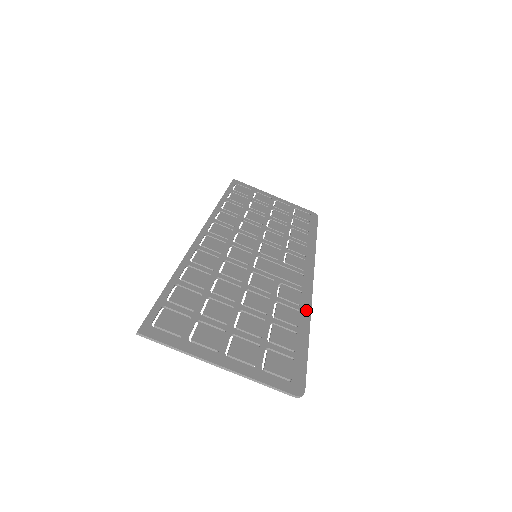
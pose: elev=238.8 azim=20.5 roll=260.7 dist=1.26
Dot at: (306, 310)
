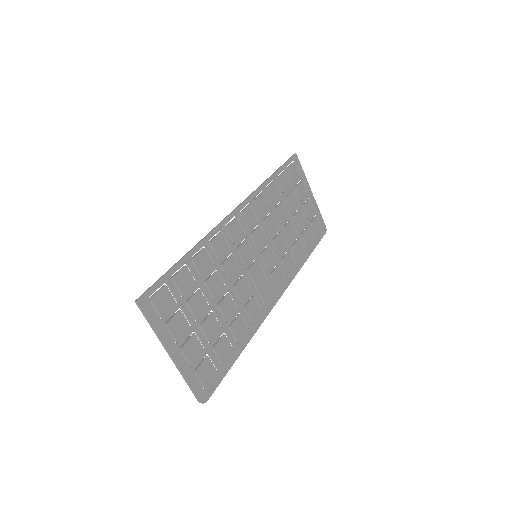
Dot at: (253, 330)
